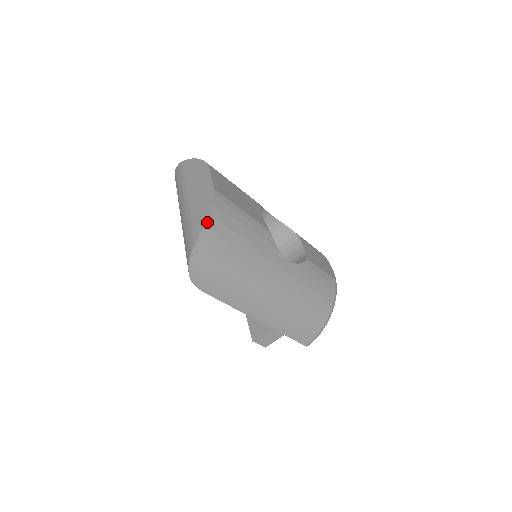
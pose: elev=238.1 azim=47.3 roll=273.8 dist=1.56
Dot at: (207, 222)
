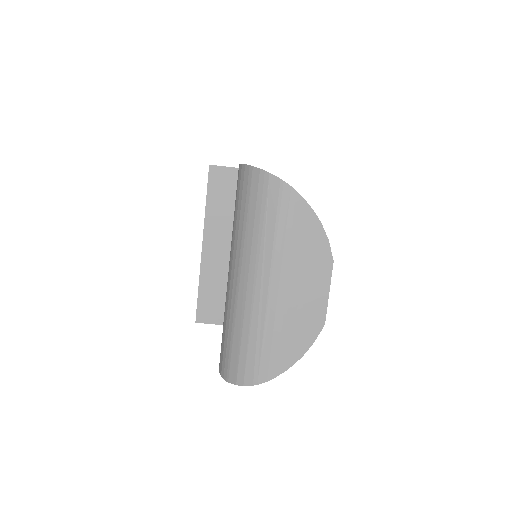
Dot at: (294, 363)
